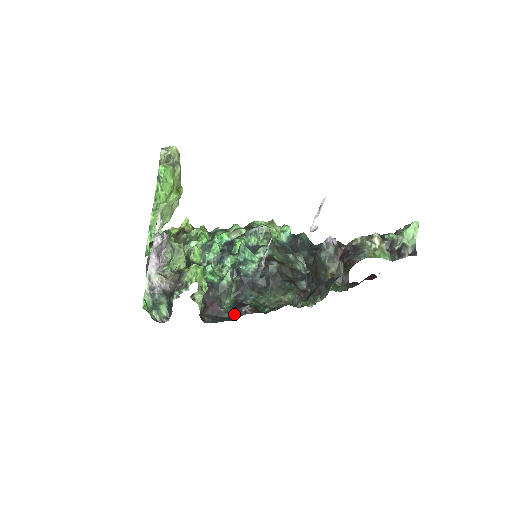
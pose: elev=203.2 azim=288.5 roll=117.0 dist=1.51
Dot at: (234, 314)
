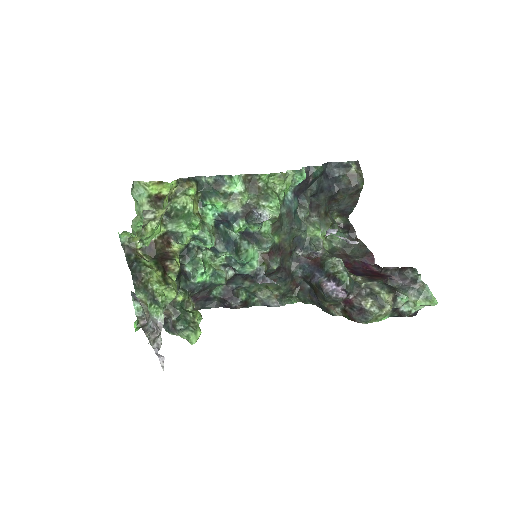
Dot at: (223, 303)
